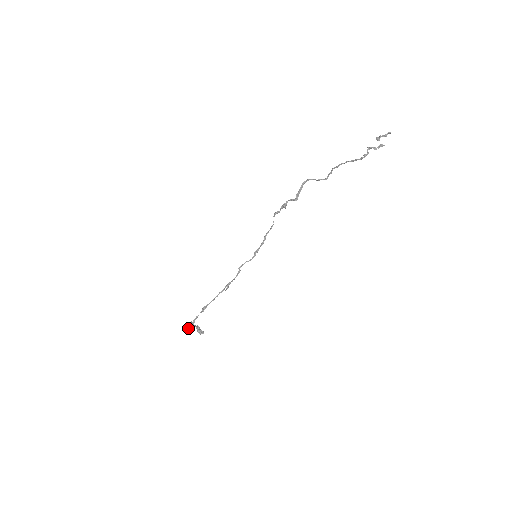
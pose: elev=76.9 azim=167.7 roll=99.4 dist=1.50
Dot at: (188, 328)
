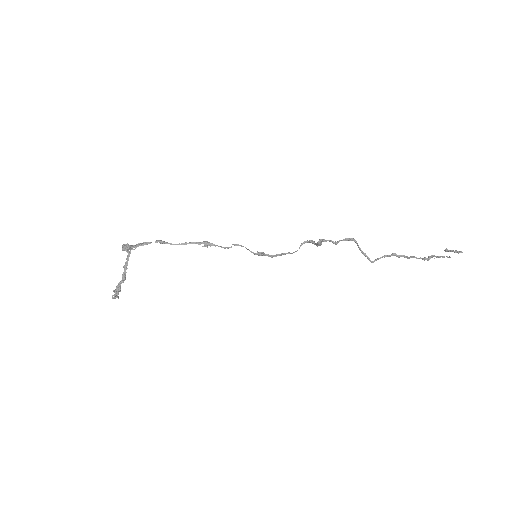
Dot at: (126, 244)
